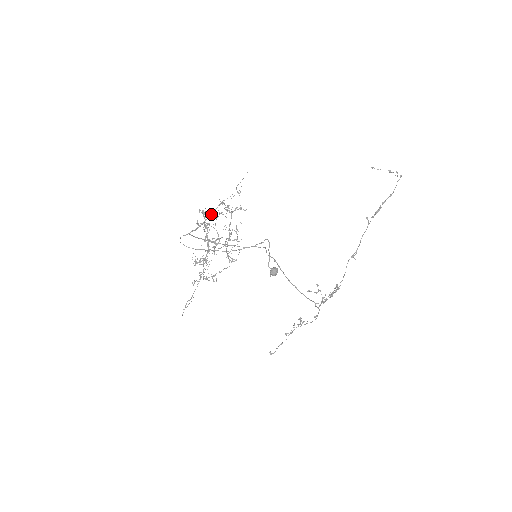
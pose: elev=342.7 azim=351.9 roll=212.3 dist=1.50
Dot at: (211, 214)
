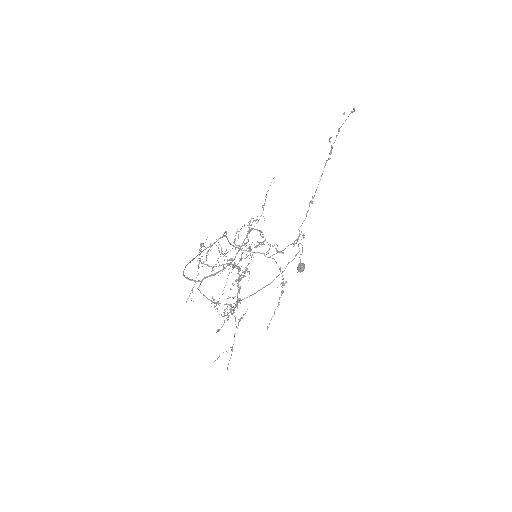
Dot at: (239, 249)
